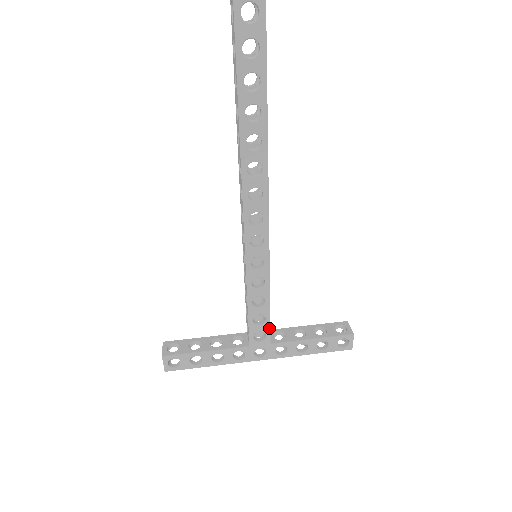
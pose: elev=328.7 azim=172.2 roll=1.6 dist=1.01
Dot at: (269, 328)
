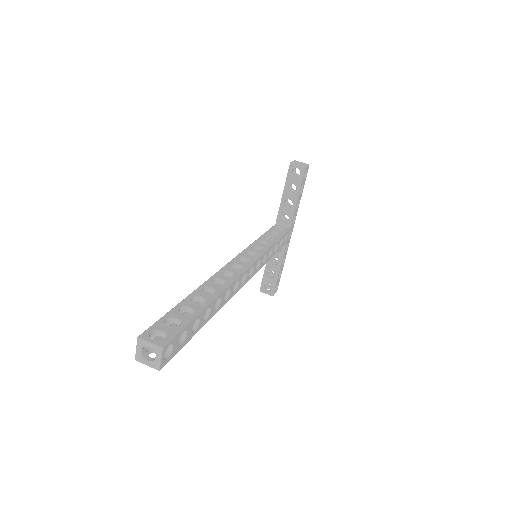
Dot at: (285, 234)
